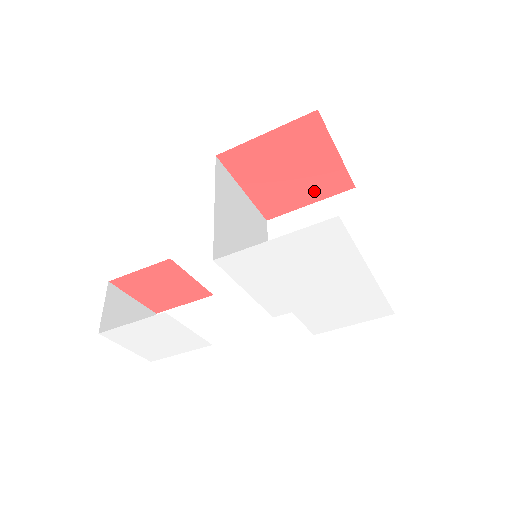
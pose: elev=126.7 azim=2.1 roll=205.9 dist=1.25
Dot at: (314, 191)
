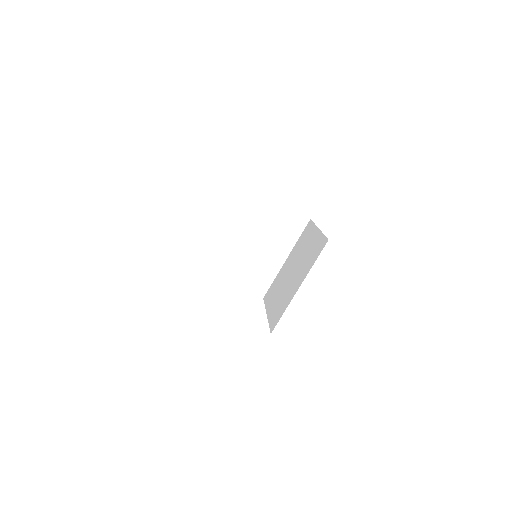
Dot at: occluded
